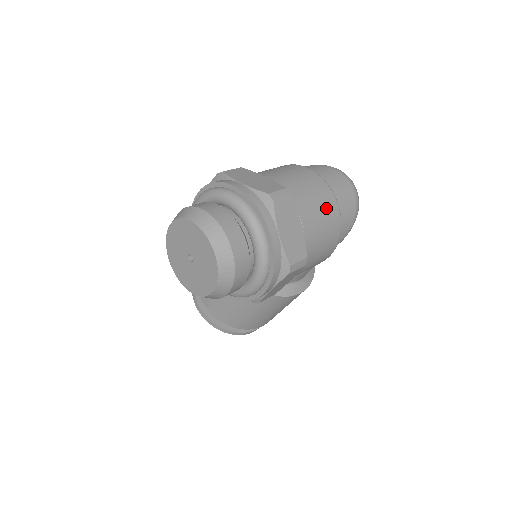
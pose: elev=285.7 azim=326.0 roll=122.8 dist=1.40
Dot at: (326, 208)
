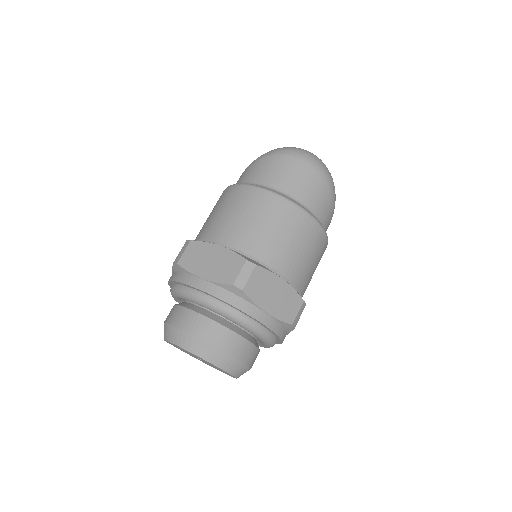
Dot at: (298, 232)
